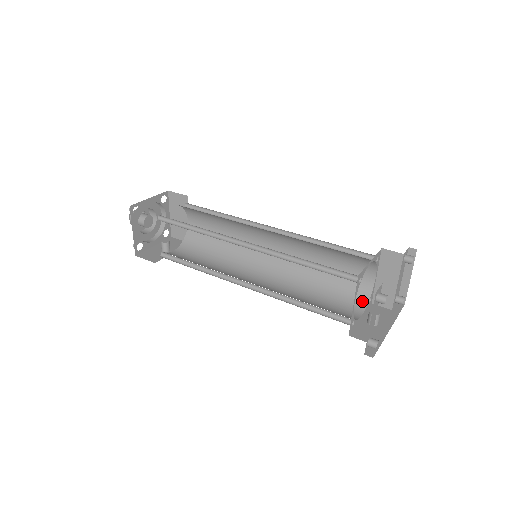
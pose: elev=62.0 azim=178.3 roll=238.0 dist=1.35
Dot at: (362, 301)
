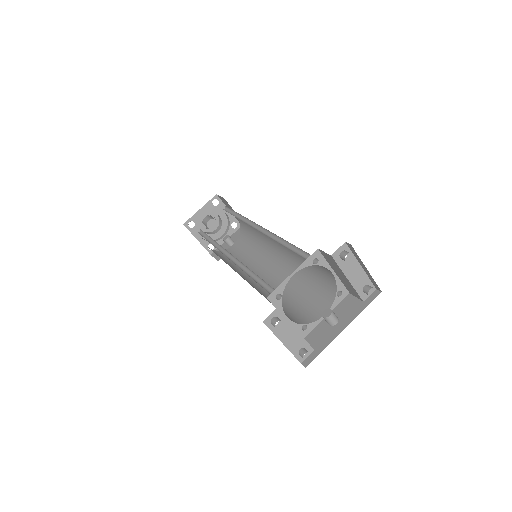
Dot at: (331, 296)
